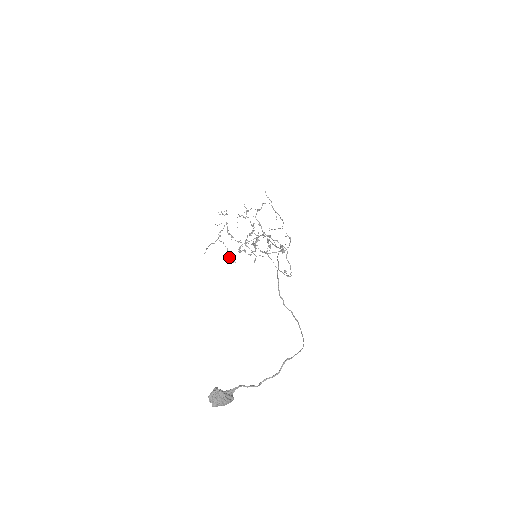
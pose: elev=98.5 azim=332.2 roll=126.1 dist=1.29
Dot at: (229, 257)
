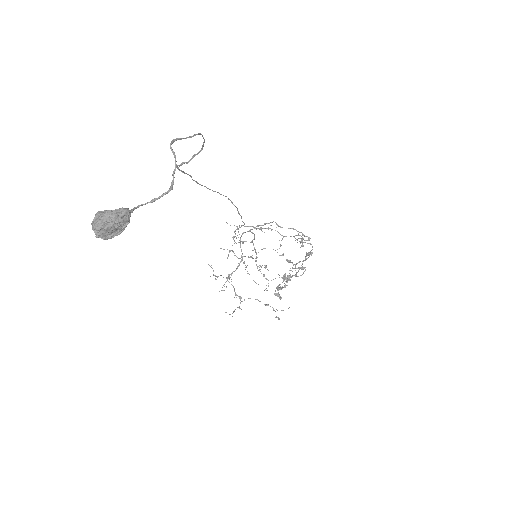
Dot at: occluded
